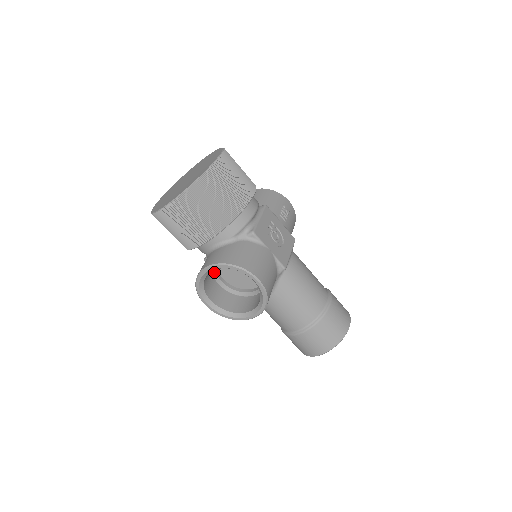
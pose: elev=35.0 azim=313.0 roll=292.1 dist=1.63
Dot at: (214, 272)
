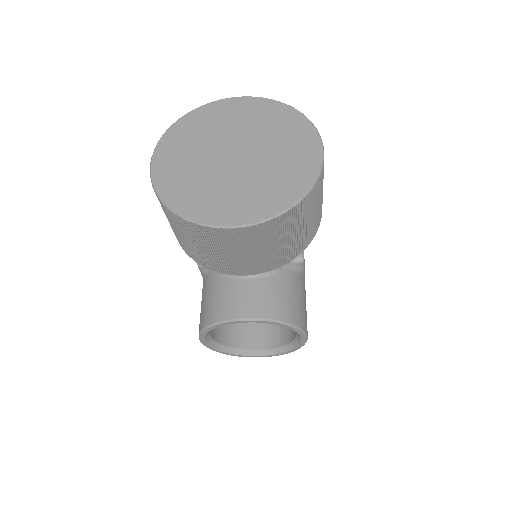
Dot at: occluded
